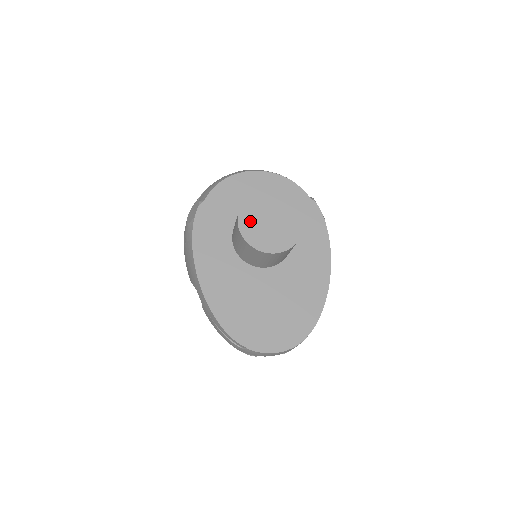
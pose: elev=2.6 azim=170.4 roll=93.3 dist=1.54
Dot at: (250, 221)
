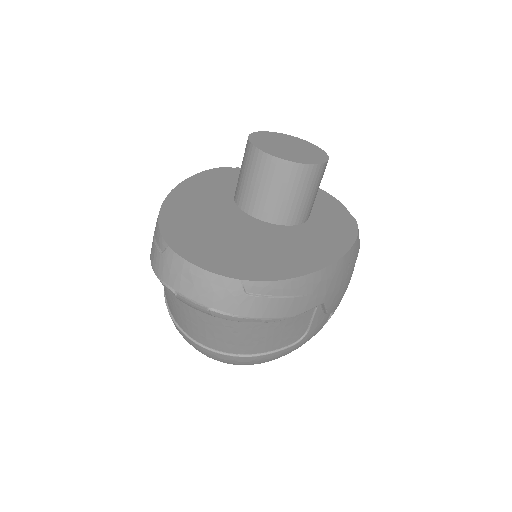
Dot at: (266, 138)
